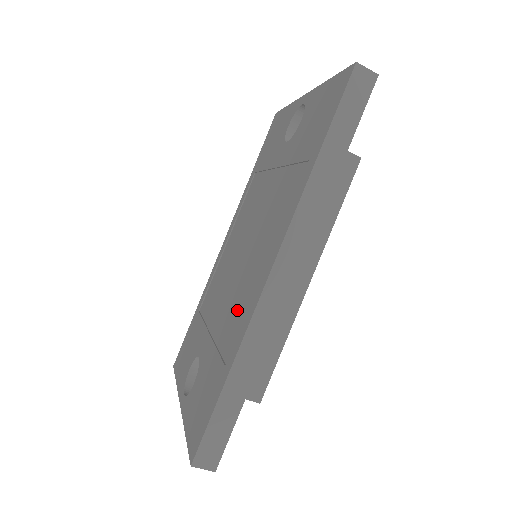
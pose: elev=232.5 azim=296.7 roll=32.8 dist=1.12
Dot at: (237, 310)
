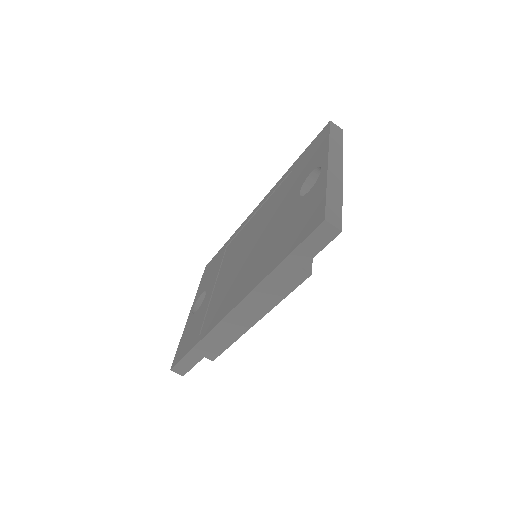
Dot at: (220, 302)
